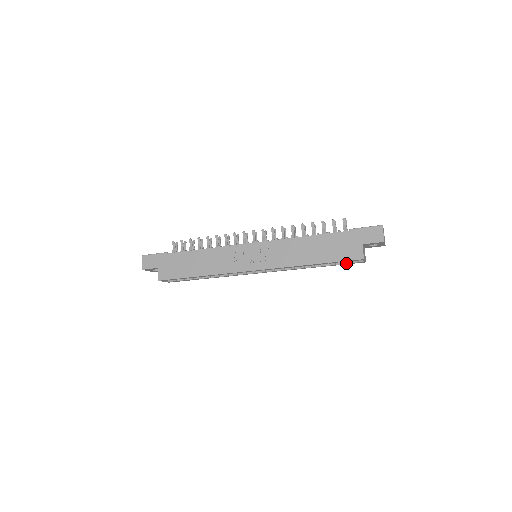
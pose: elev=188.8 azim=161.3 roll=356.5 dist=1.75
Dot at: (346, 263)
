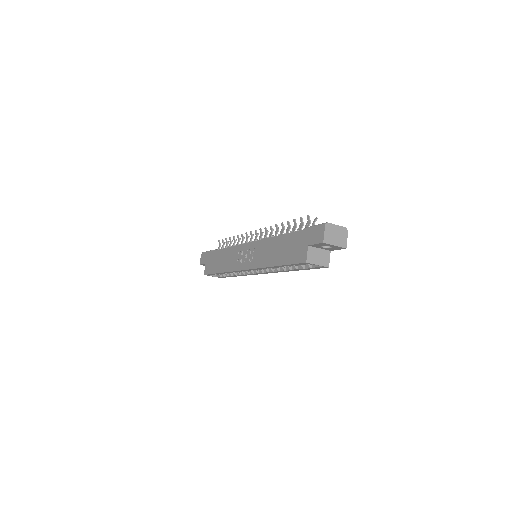
Dot at: (311, 267)
